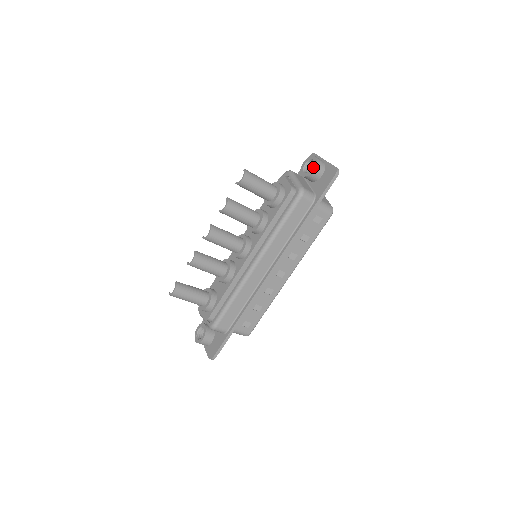
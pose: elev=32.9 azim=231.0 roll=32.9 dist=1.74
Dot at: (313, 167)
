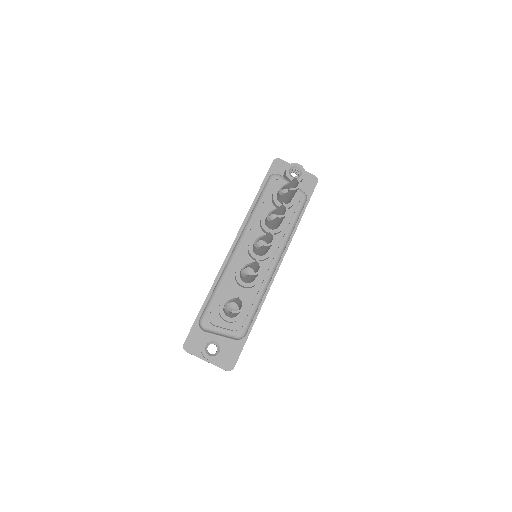
Dot at: (303, 174)
